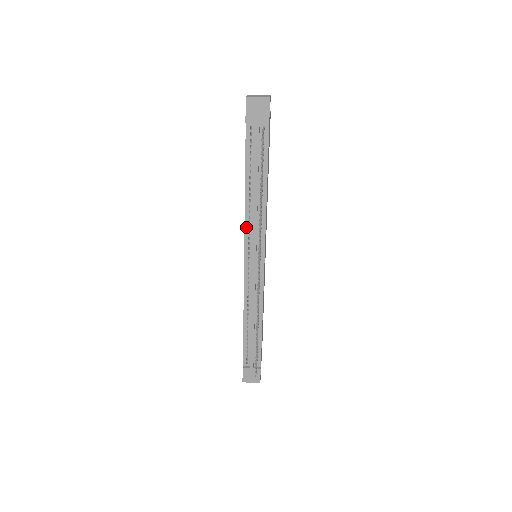
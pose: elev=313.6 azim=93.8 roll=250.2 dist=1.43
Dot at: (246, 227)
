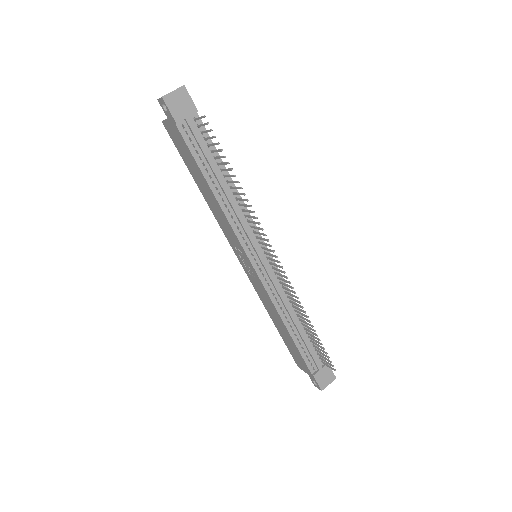
Dot at: (234, 229)
